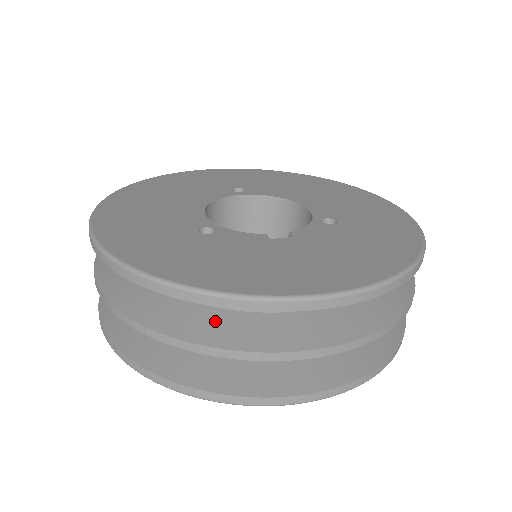
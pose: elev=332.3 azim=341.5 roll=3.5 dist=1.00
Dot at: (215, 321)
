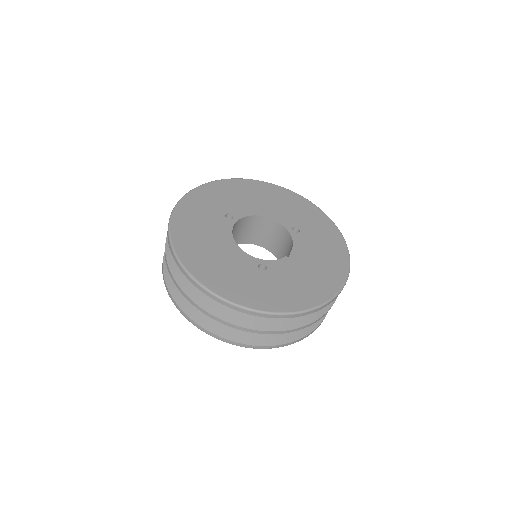
Dot at: occluded
